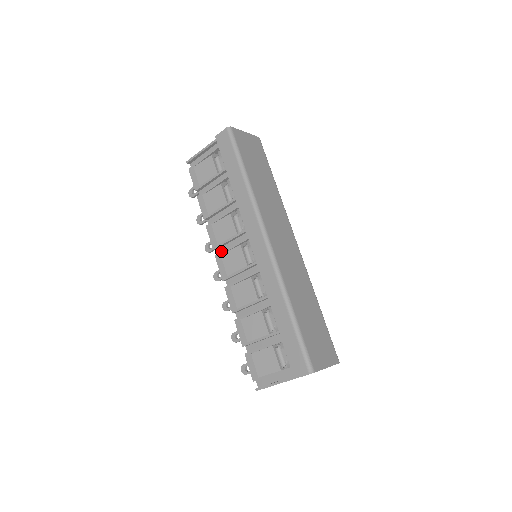
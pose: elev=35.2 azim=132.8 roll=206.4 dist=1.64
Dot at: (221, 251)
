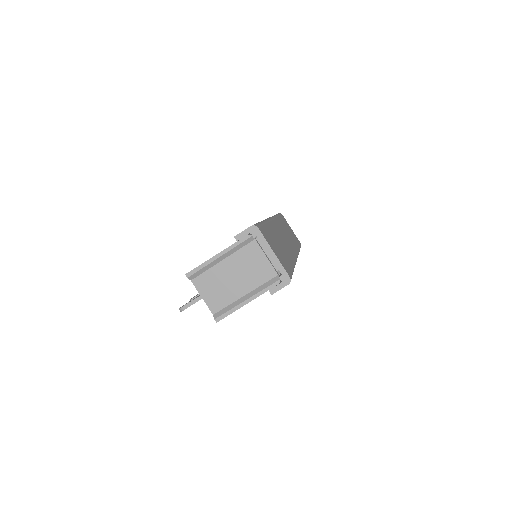
Dot at: occluded
